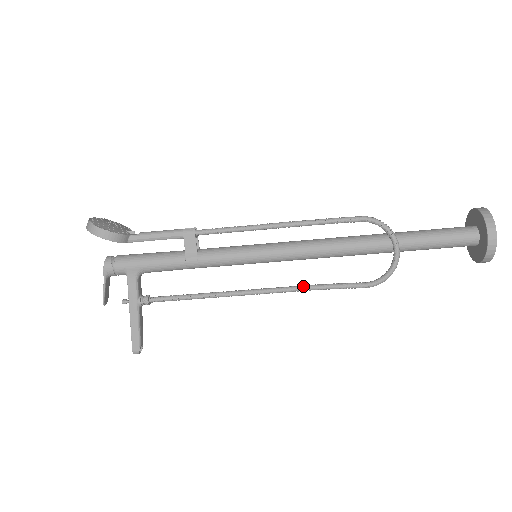
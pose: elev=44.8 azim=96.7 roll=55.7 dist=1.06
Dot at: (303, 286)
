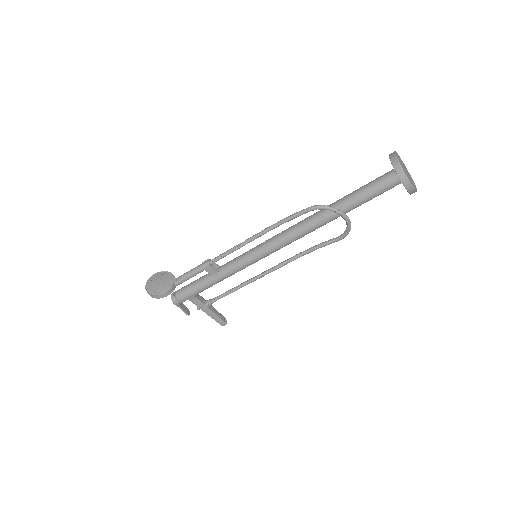
Dot at: (297, 256)
